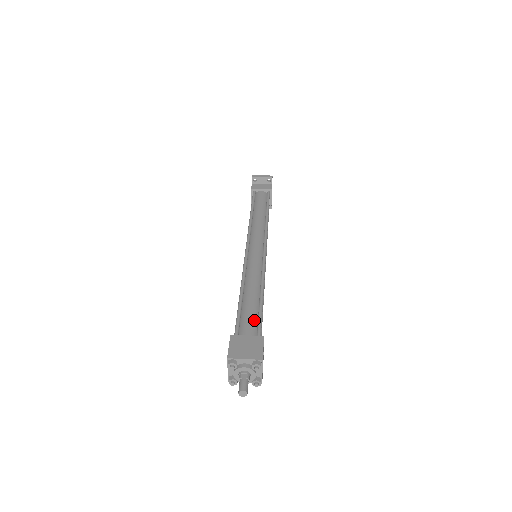
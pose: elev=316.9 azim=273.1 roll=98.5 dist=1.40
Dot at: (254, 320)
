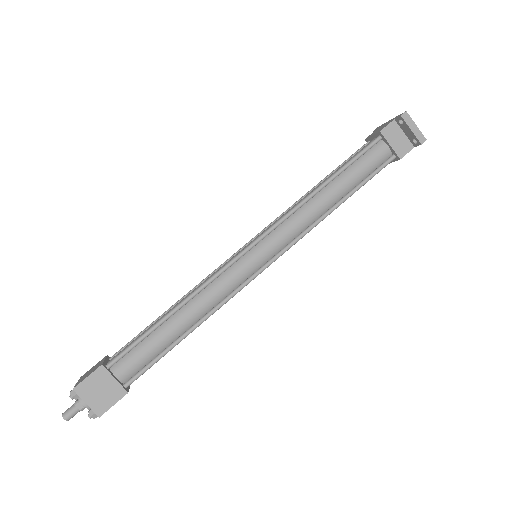
Dot at: (145, 360)
